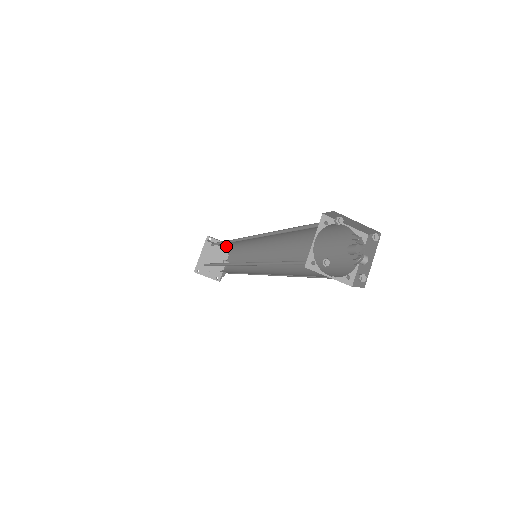
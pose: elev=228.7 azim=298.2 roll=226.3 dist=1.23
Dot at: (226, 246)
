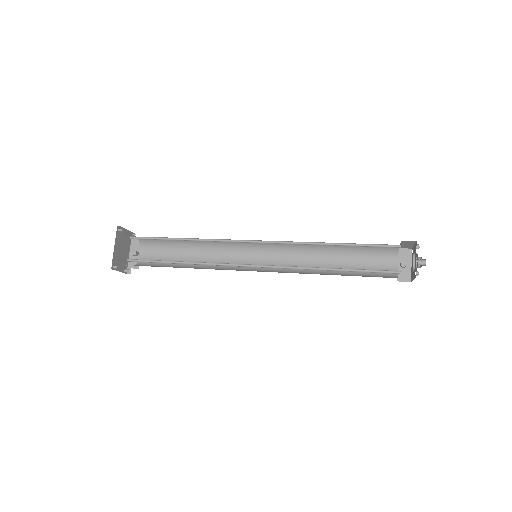
Dot at: occluded
